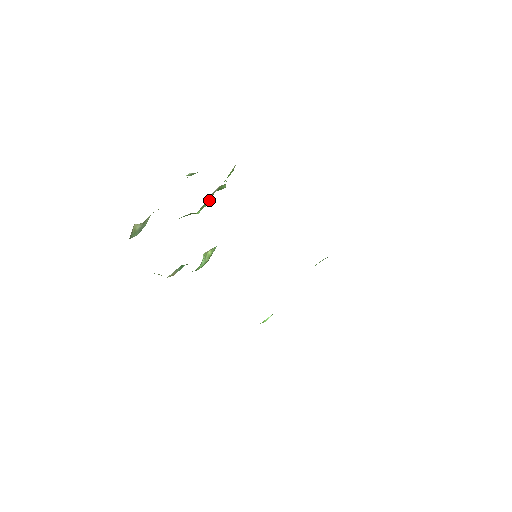
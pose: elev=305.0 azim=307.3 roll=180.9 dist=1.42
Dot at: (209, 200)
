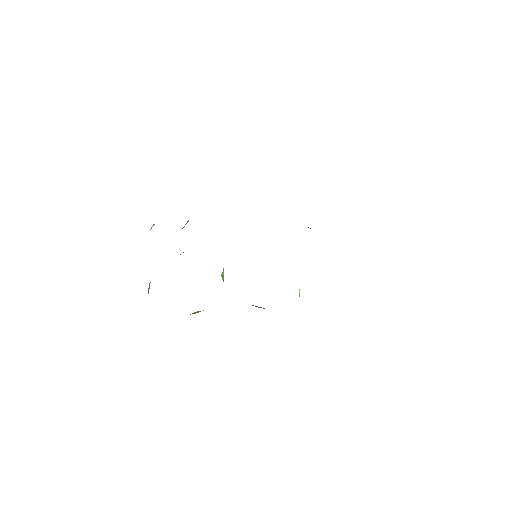
Dot at: occluded
